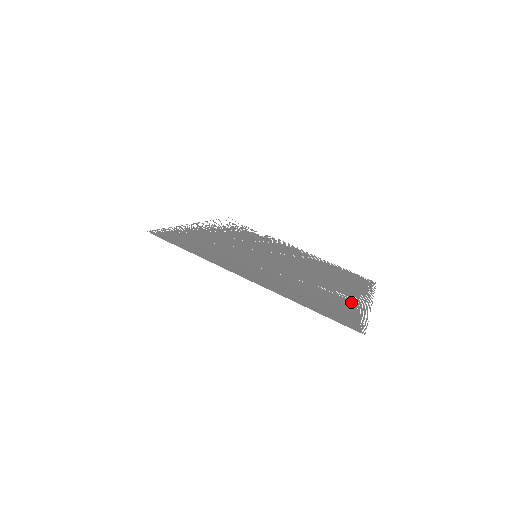
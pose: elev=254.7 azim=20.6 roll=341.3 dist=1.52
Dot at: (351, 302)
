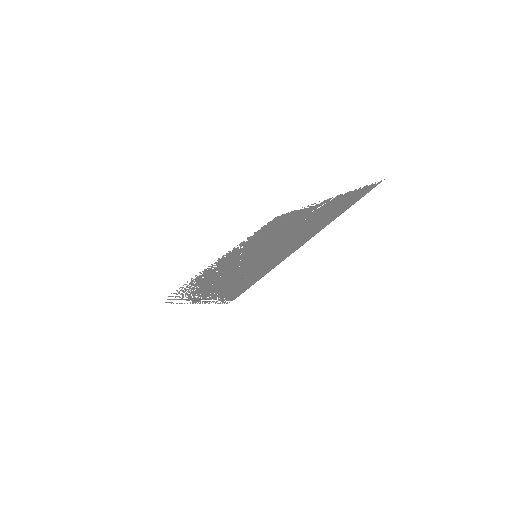
Dot at: (328, 203)
